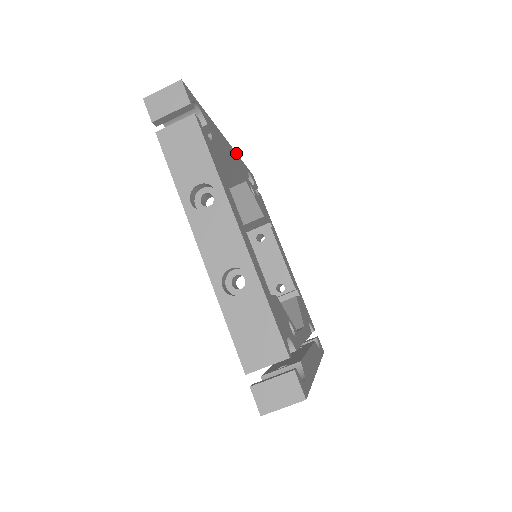
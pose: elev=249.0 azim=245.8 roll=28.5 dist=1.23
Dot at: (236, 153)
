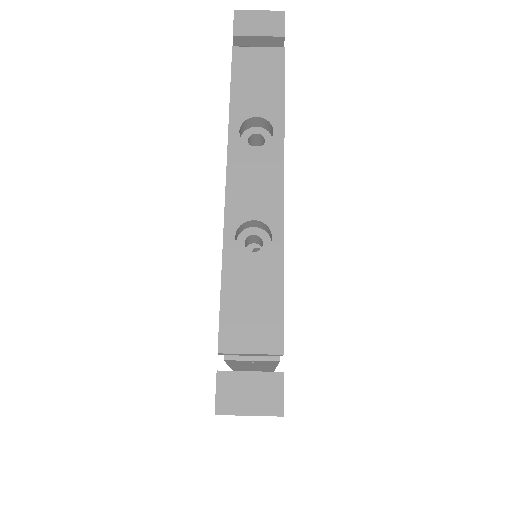
Dot at: occluded
